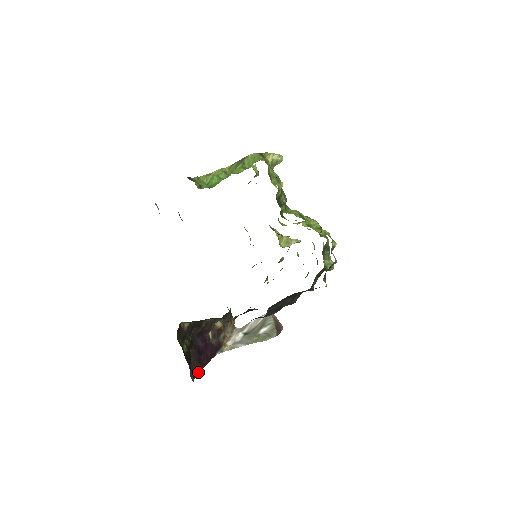
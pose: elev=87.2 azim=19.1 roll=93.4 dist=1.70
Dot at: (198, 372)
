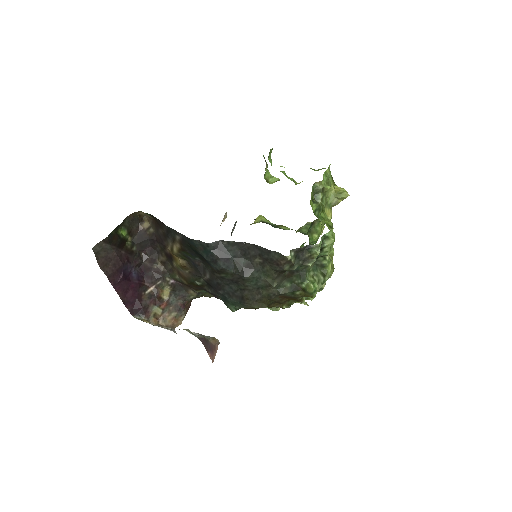
Dot at: (104, 272)
